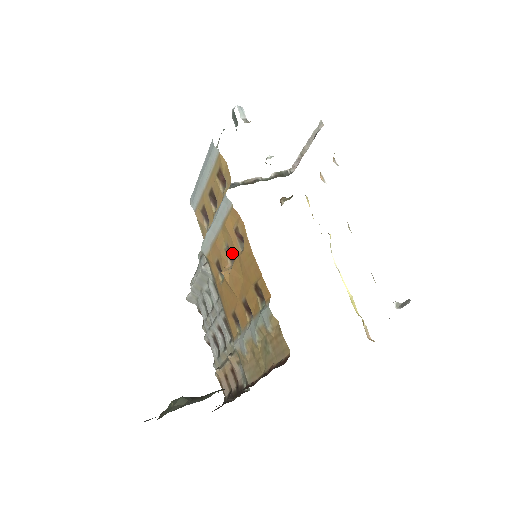
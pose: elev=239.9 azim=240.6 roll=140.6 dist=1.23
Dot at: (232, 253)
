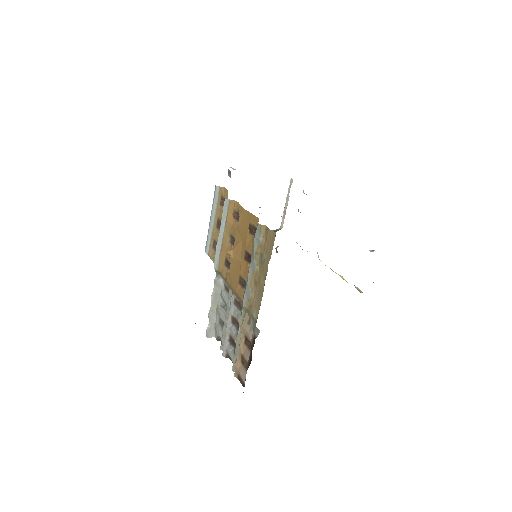
Dot at: (233, 234)
